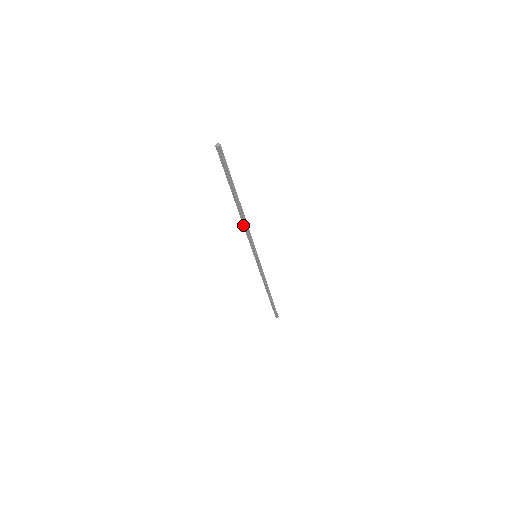
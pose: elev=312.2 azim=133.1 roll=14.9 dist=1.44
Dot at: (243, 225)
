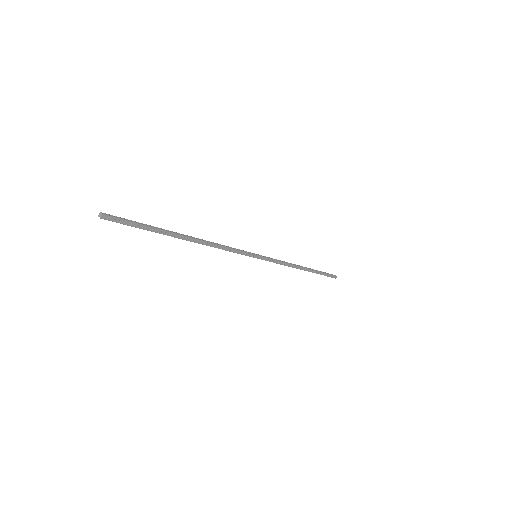
Dot at: (211, 246)
